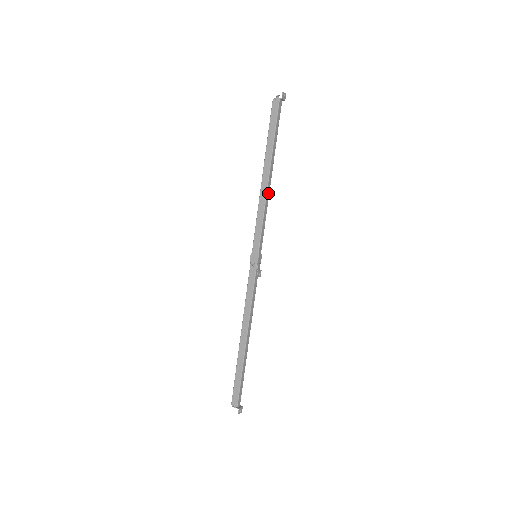
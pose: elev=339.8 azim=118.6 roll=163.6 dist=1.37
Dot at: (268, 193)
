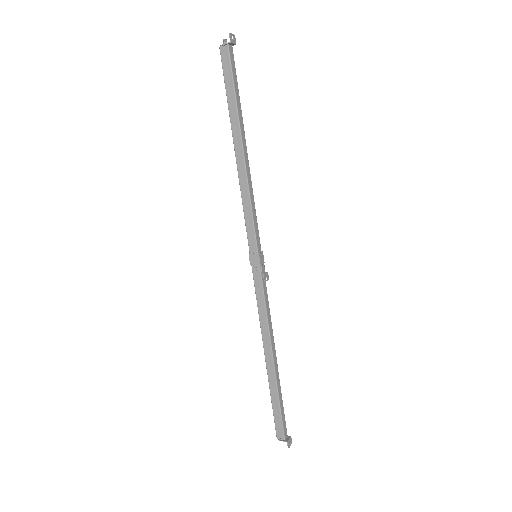
Dot at: (248, 173)
